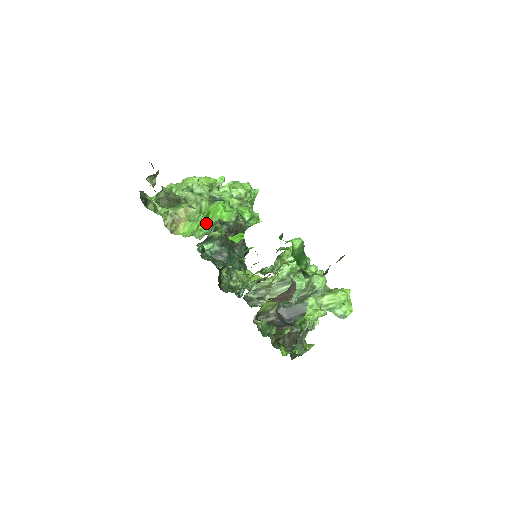
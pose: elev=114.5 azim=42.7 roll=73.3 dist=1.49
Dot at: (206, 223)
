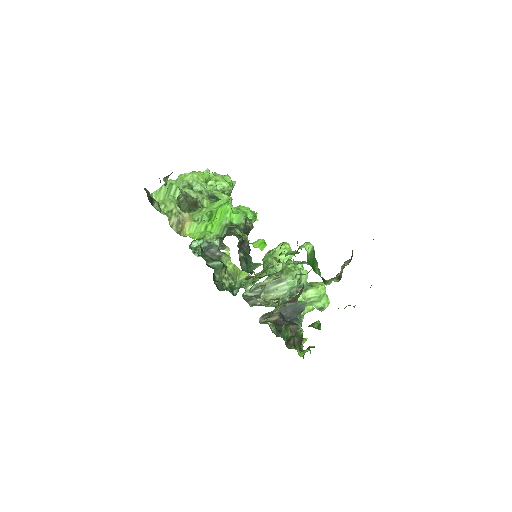
Dot at: (214, 225)
